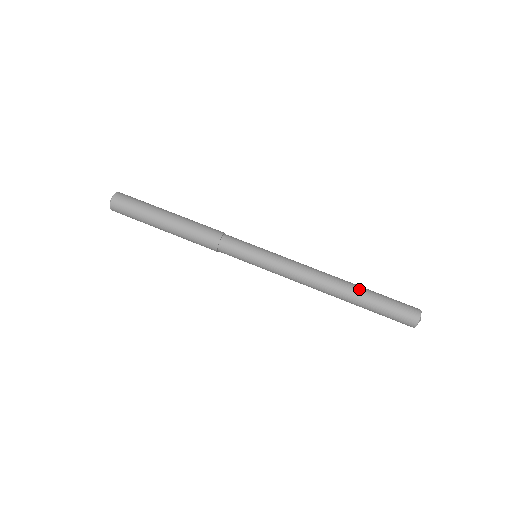
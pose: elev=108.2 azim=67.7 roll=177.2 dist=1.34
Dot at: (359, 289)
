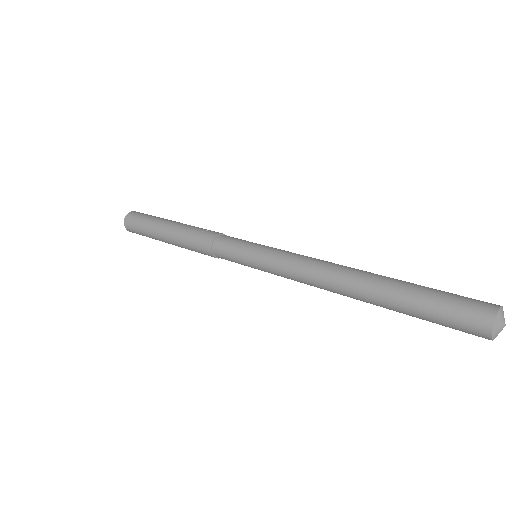
Dot at: (389, 277)
